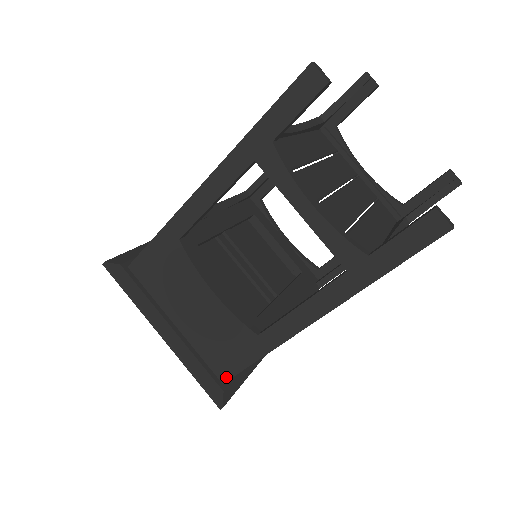
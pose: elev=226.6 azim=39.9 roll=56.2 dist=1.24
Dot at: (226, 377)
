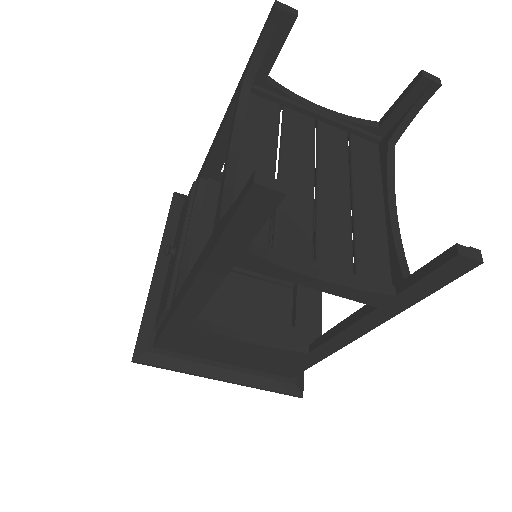
Dot at: (293, 375)
